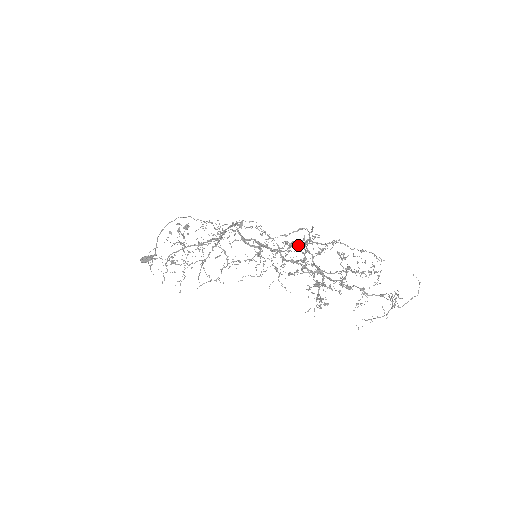
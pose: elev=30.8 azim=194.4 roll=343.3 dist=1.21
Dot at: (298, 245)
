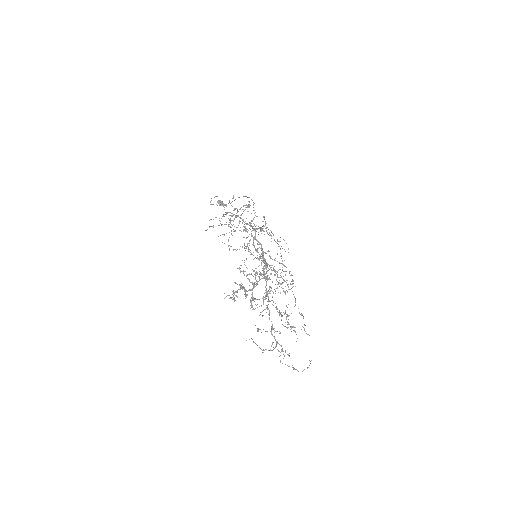
Dot at: occluded
